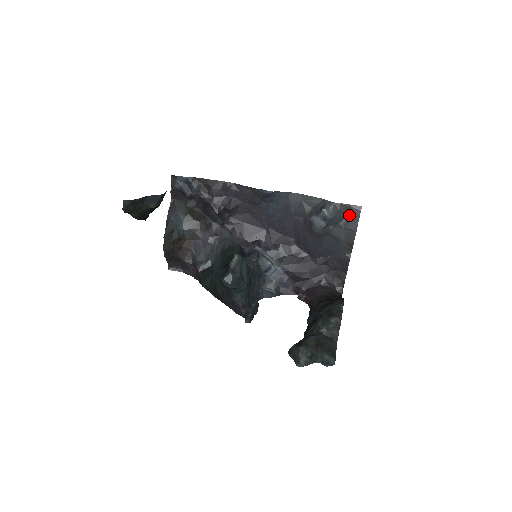
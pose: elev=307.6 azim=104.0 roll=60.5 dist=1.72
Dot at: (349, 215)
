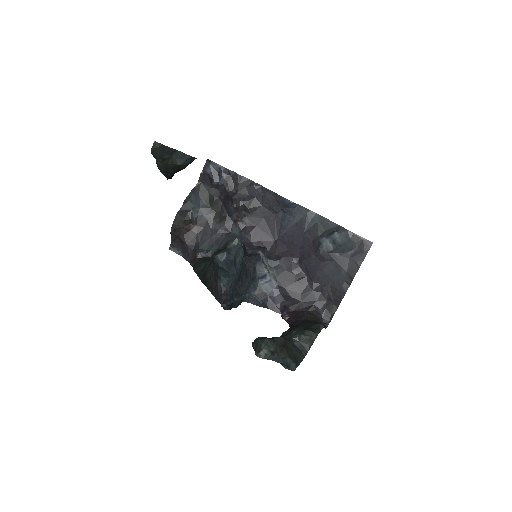
Dot at: (358, 248)
